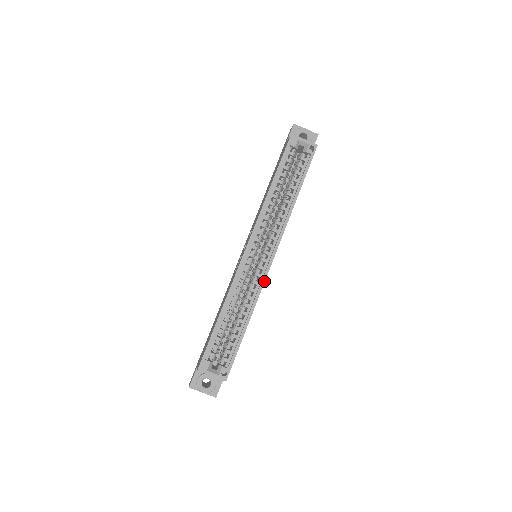
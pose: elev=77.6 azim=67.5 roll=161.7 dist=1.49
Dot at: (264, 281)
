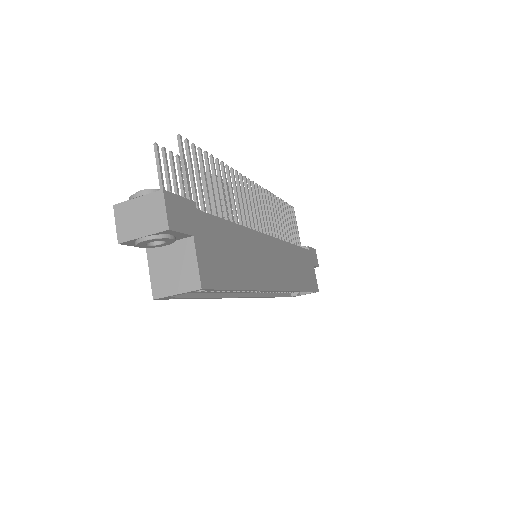
Dot at: (288, 291)
